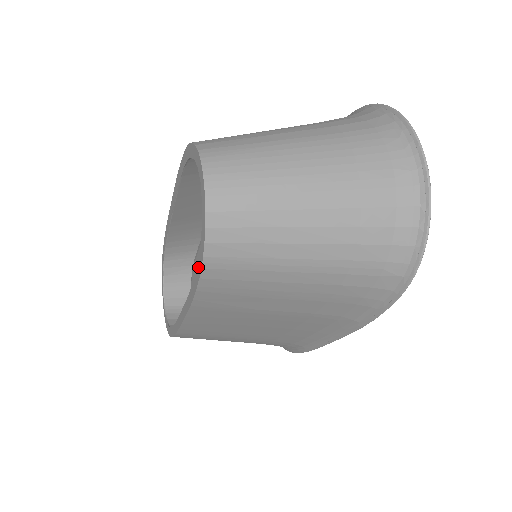
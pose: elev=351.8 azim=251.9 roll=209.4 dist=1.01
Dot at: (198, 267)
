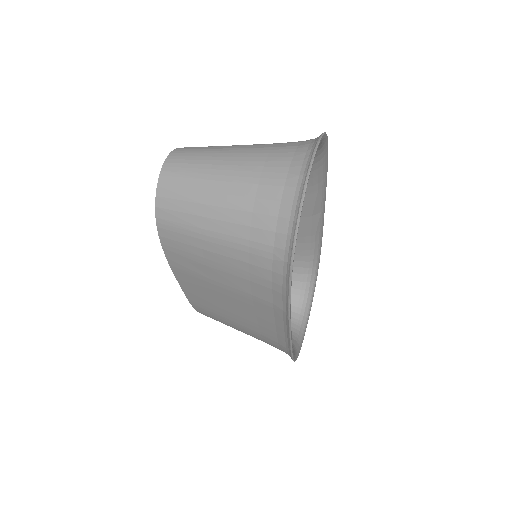
Dot at: occluded
